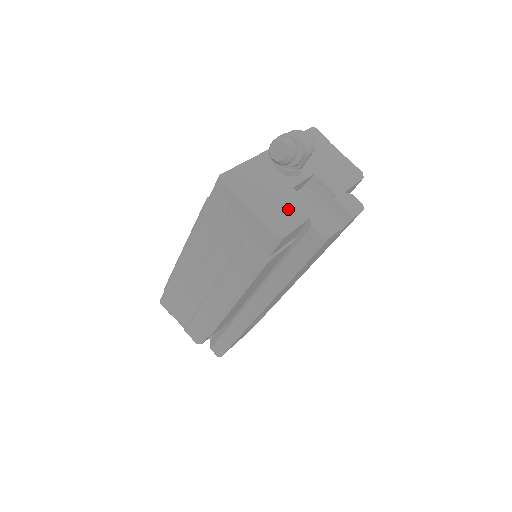
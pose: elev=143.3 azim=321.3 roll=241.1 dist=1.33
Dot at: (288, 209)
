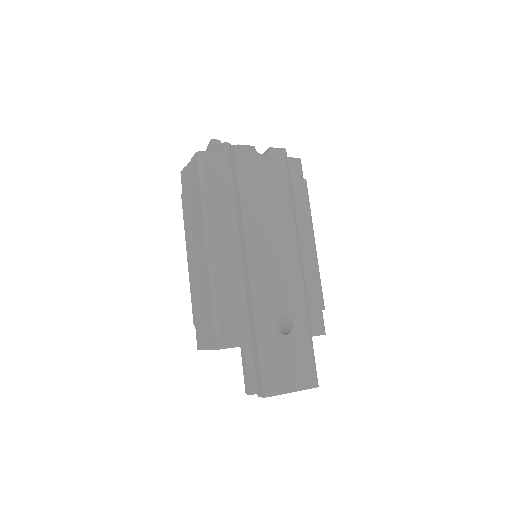
Dot at: occluded
